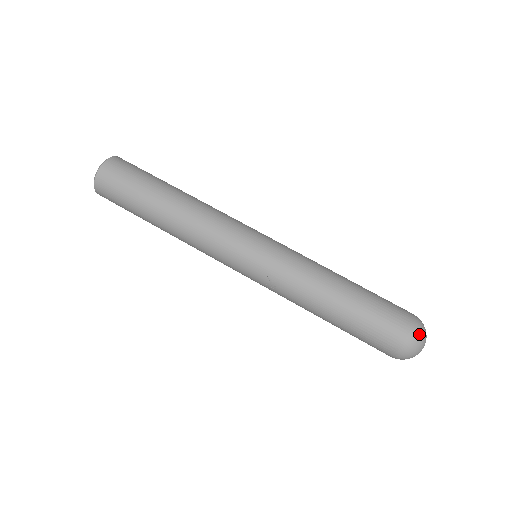
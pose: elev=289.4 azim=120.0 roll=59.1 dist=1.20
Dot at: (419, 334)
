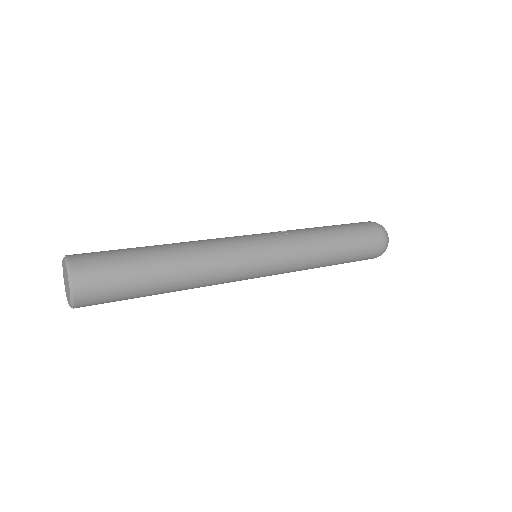
Dot at: occluded
